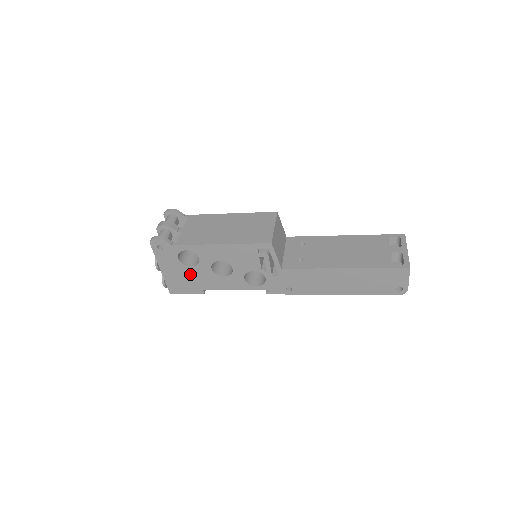
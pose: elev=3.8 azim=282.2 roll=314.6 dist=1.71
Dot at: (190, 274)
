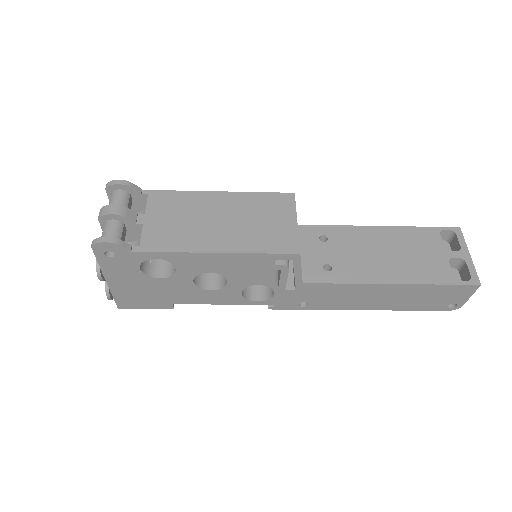
Dot at: (156, 287)
